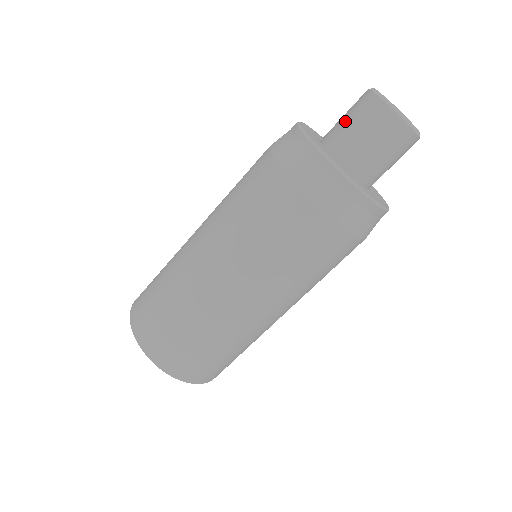
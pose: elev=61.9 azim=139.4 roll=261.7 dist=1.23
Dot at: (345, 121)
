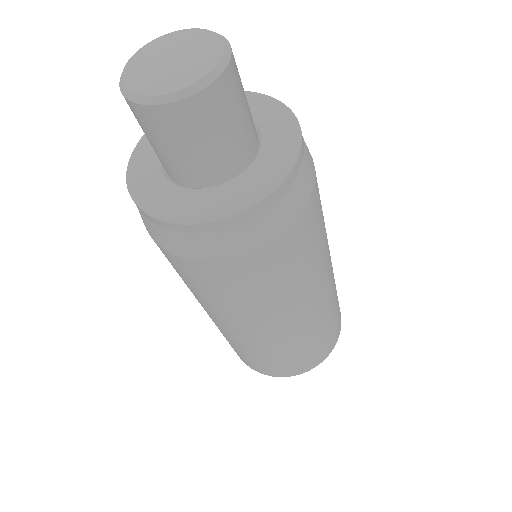
Dot at: occluded
